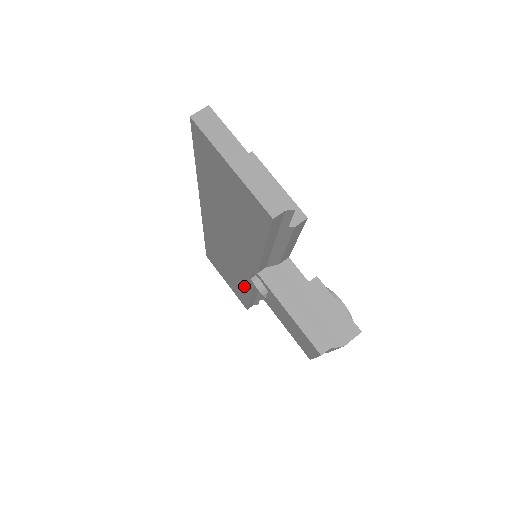
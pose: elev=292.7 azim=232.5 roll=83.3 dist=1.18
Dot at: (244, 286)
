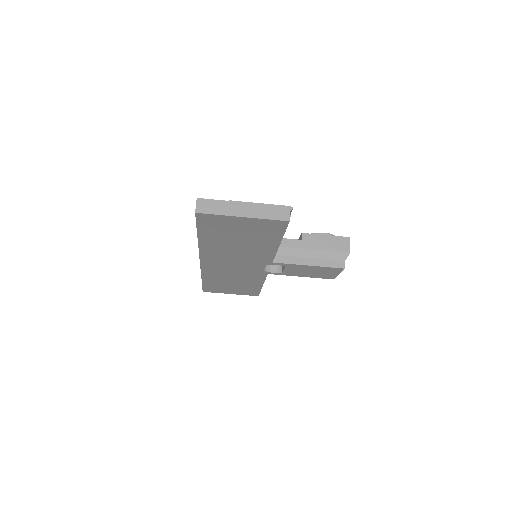
Dot at: (255, 281)
